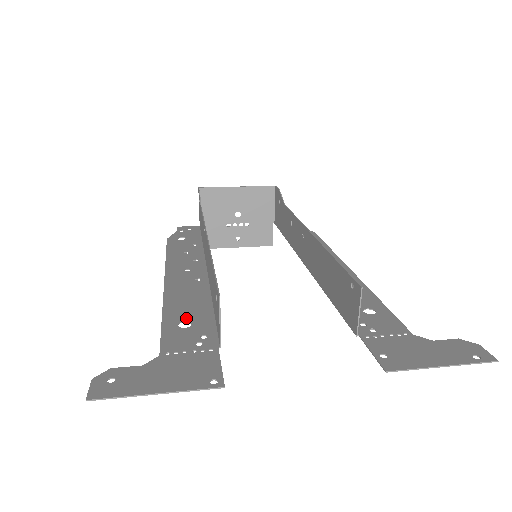
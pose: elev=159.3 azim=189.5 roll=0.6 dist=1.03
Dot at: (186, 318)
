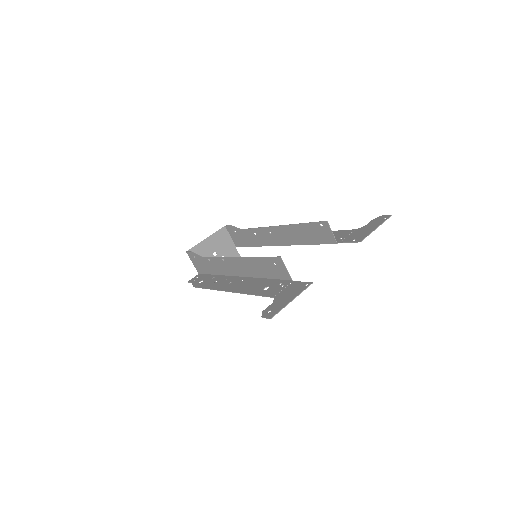
Dot at: (263, 287)
